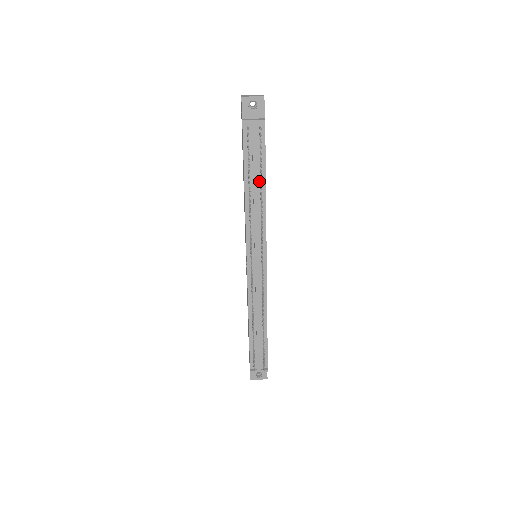
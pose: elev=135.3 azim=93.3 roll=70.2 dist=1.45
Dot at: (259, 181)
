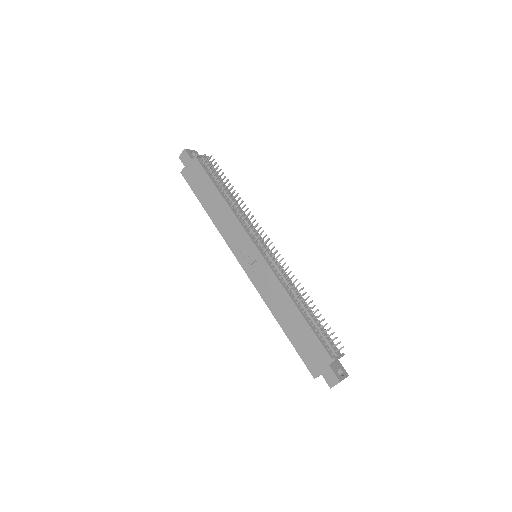
Dot at: occluded
